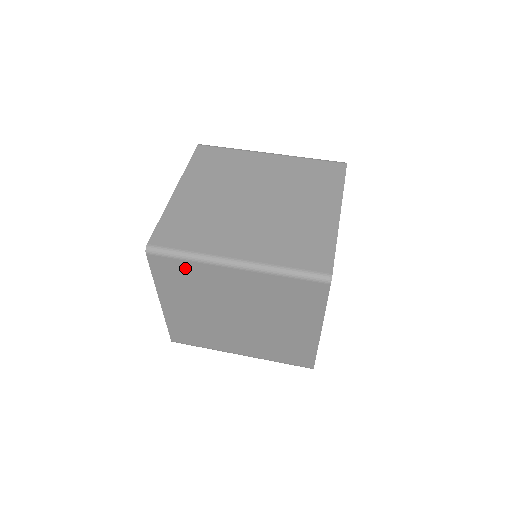
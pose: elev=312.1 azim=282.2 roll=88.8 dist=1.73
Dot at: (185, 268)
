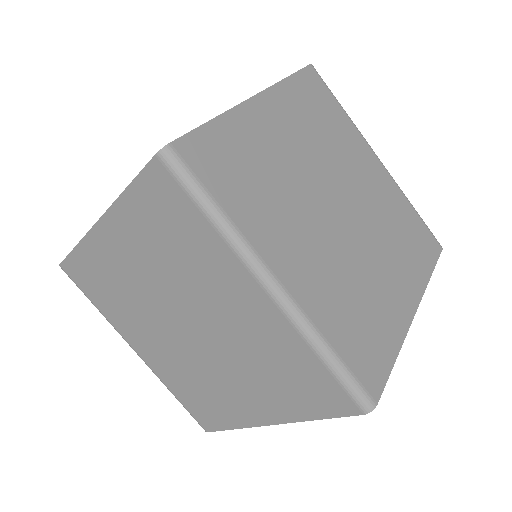
Dot at: occluded
